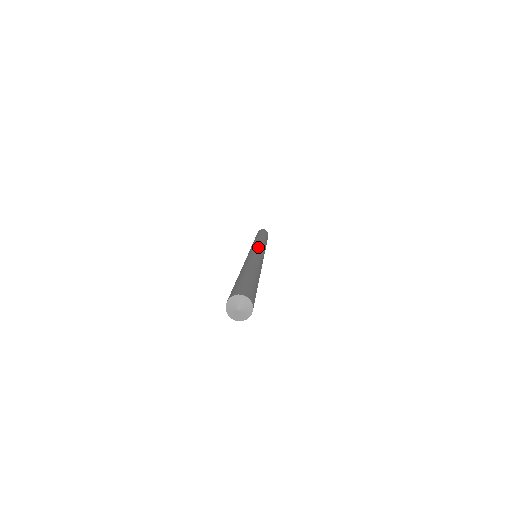
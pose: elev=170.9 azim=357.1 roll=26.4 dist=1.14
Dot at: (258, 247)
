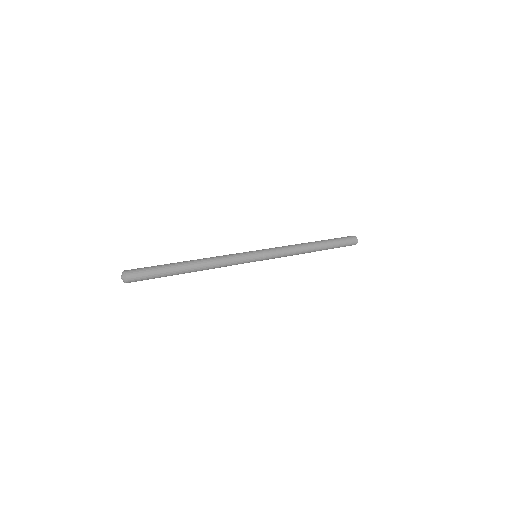
Dot at: (261, 251)
